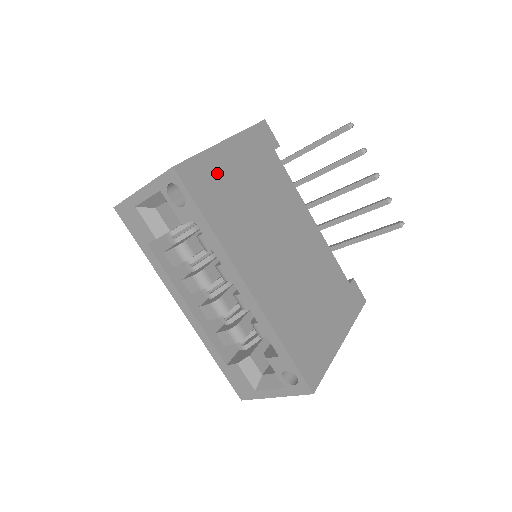
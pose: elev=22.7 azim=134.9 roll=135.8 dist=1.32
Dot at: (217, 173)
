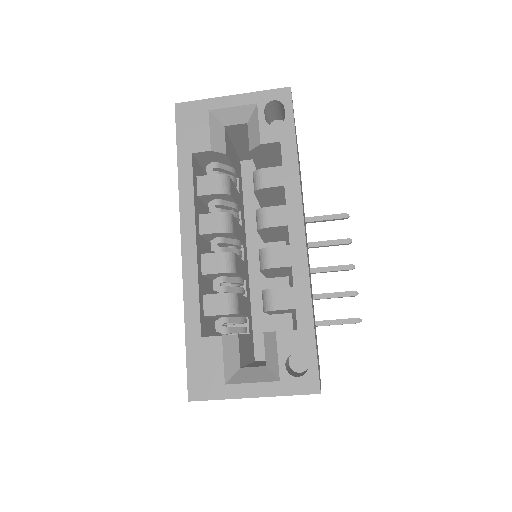
Dot at: occluded
